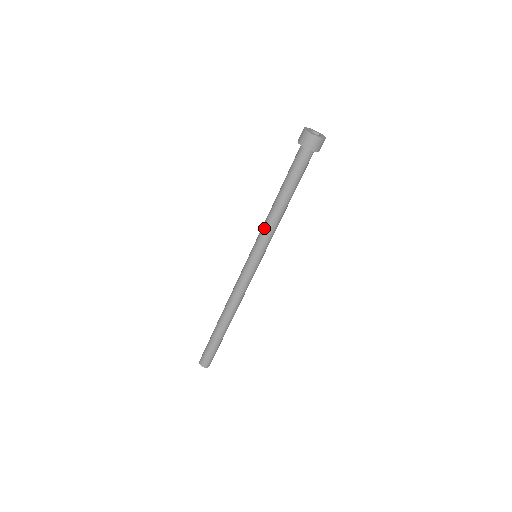
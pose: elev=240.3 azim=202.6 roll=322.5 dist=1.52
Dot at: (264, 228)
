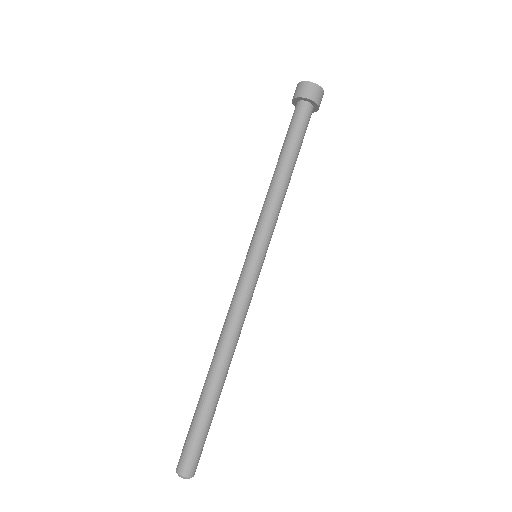
Dot at: (264, 209)
